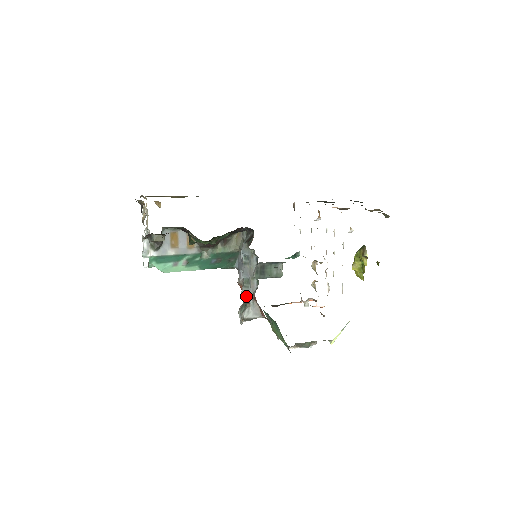
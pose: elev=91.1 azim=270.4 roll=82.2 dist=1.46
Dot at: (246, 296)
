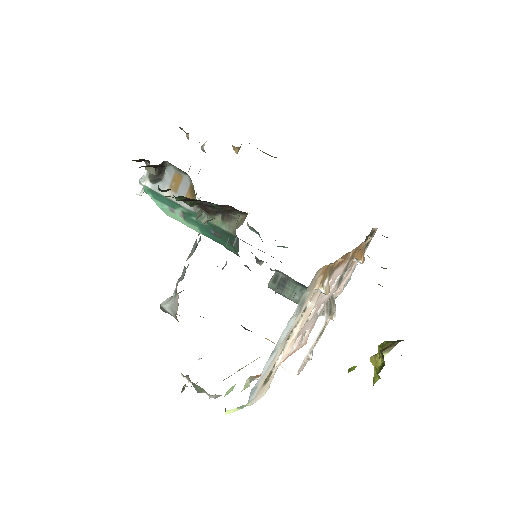
Dot at: occluded
